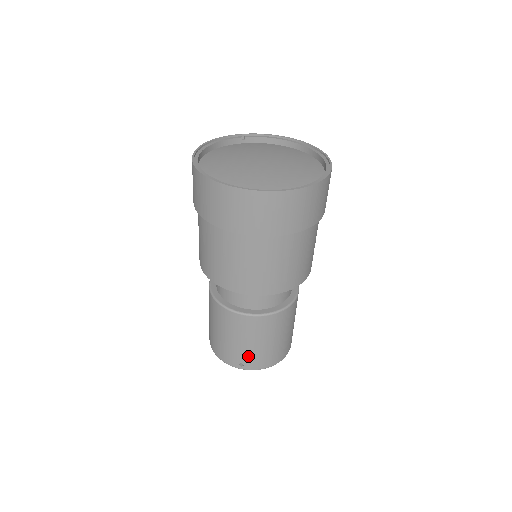
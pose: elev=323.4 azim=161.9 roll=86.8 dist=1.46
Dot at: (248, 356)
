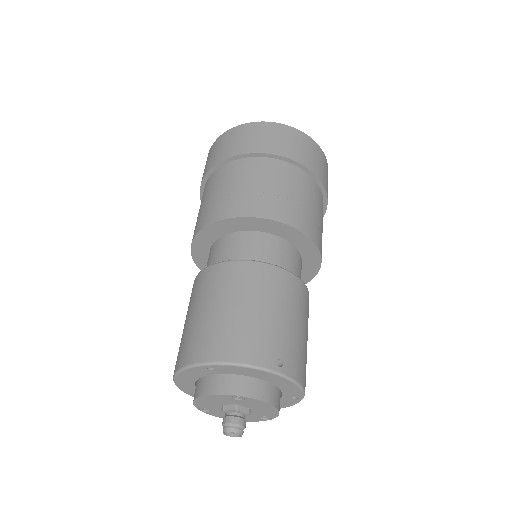
Dot at: (289, 345)
